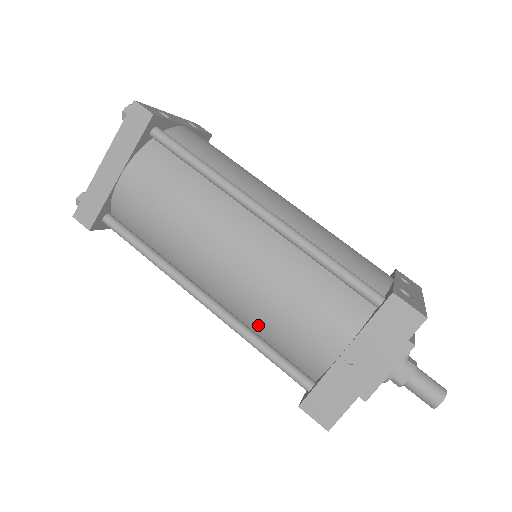
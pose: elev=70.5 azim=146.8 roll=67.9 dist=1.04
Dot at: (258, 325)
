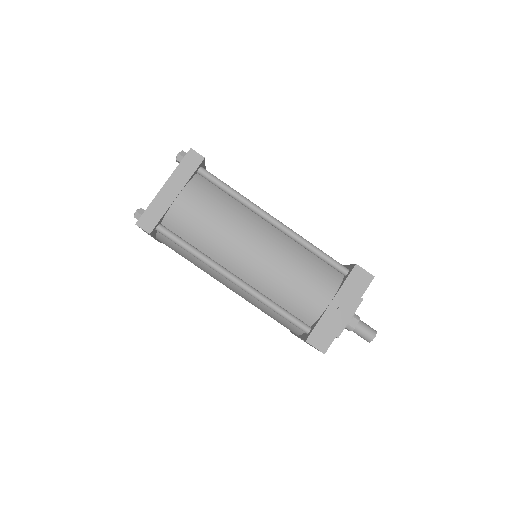
Dot at: (274, 293)
